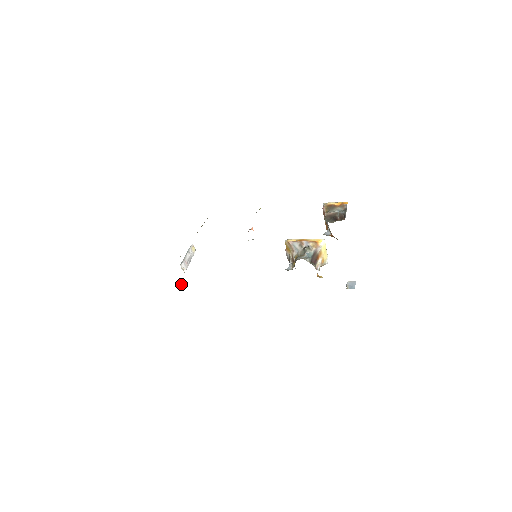
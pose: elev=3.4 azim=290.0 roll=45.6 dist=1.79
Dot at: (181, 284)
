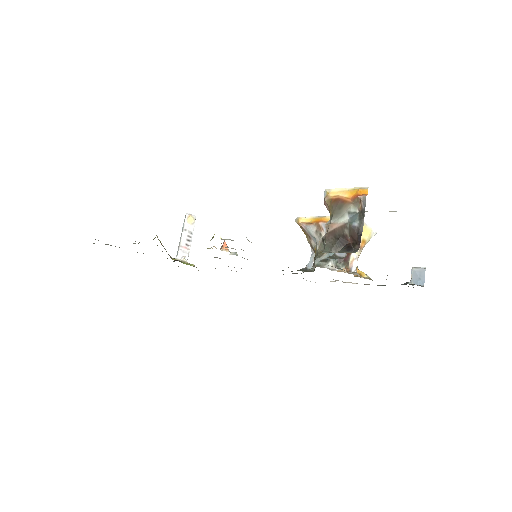
Dot at: (193, 266)
